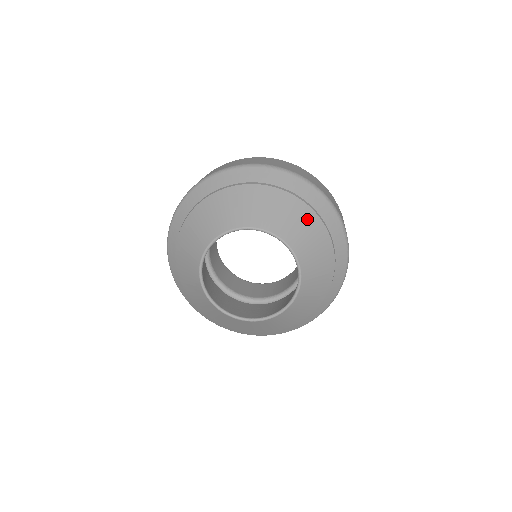
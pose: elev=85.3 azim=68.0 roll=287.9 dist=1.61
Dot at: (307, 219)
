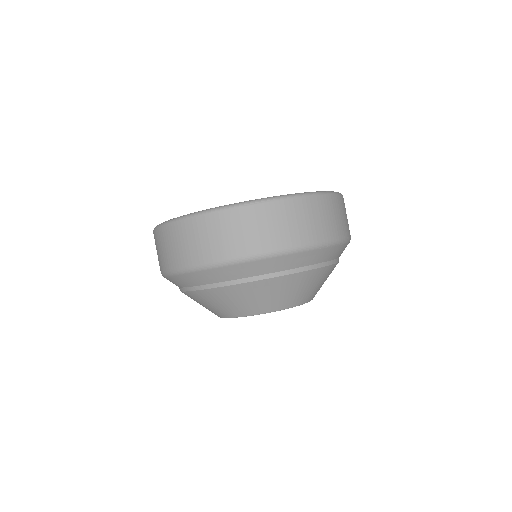
Dot at: (284, 285)
